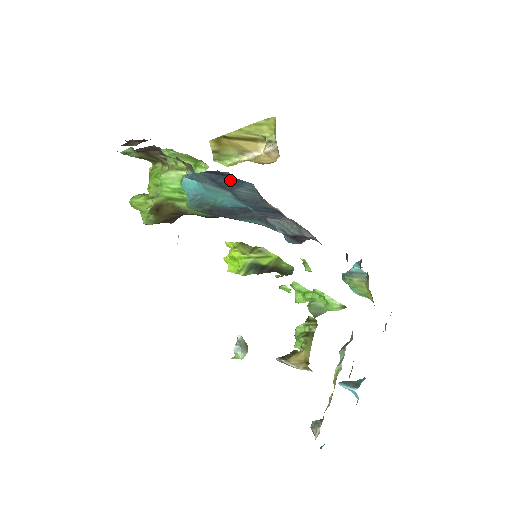
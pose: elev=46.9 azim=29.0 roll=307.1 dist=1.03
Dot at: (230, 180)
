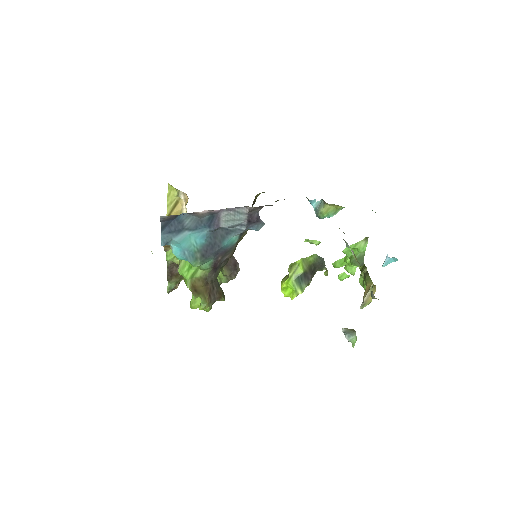
Dot at: (175, 223)
